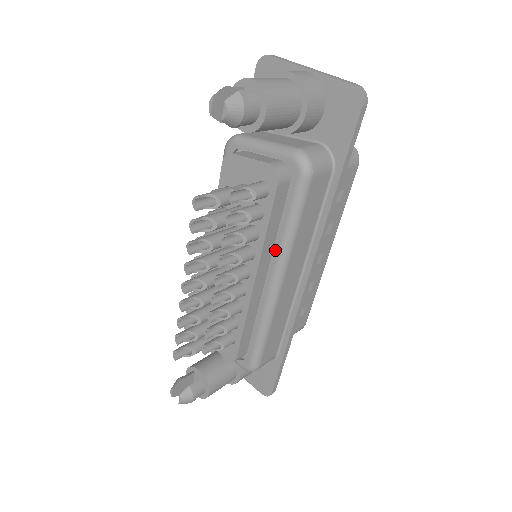
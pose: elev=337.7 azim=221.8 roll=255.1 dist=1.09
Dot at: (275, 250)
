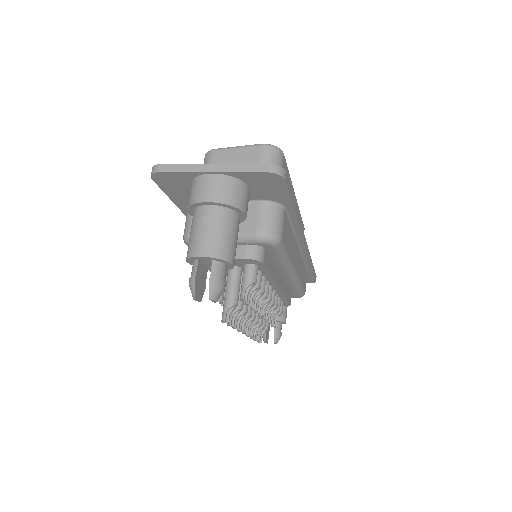
Dot at: (280, 269)
